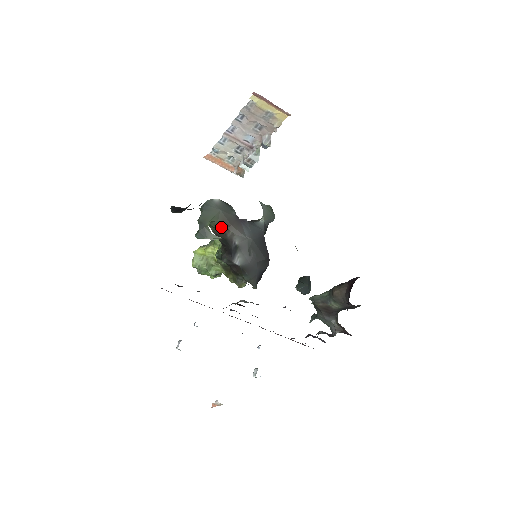
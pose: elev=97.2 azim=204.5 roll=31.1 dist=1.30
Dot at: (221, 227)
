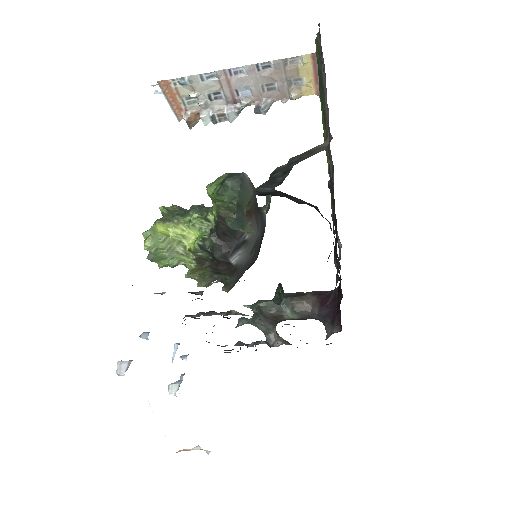
Dot at: occluded
